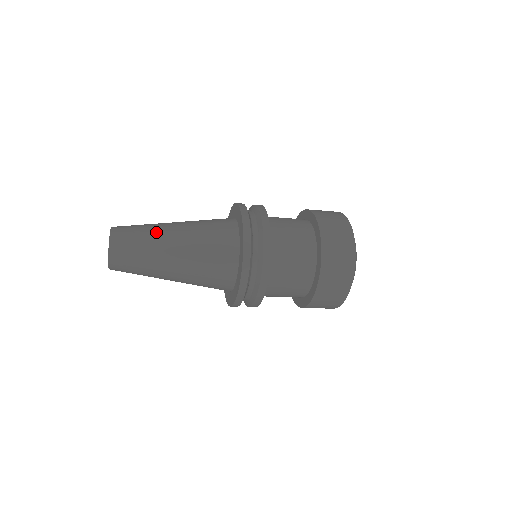
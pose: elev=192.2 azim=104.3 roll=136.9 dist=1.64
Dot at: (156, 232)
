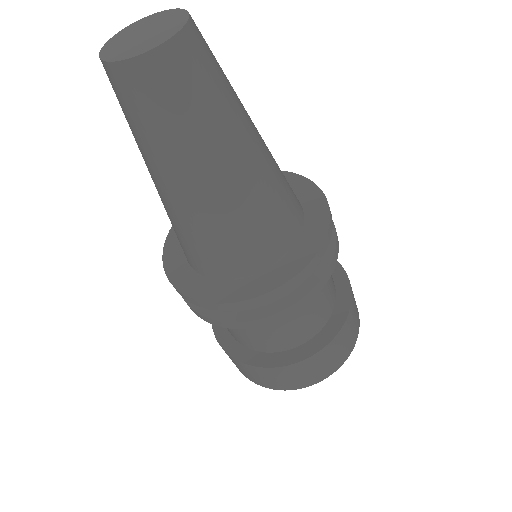
Dot at: (233, 120)
